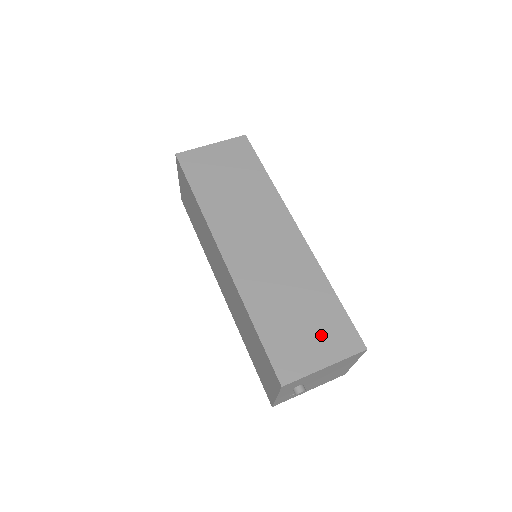
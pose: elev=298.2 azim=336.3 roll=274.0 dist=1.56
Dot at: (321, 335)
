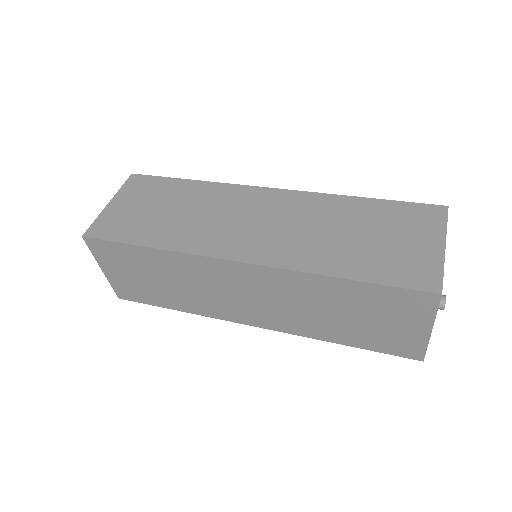
Dot at: (405, 231)
